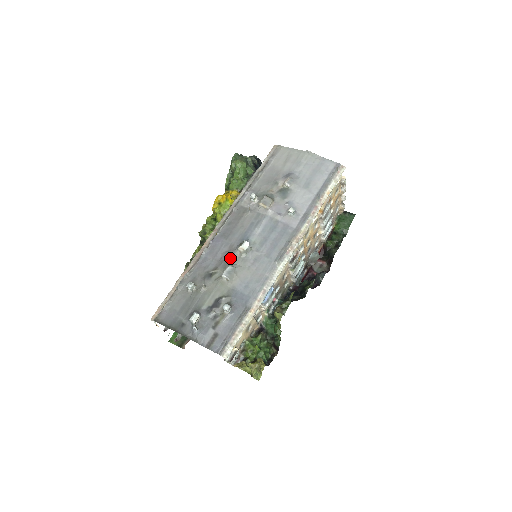
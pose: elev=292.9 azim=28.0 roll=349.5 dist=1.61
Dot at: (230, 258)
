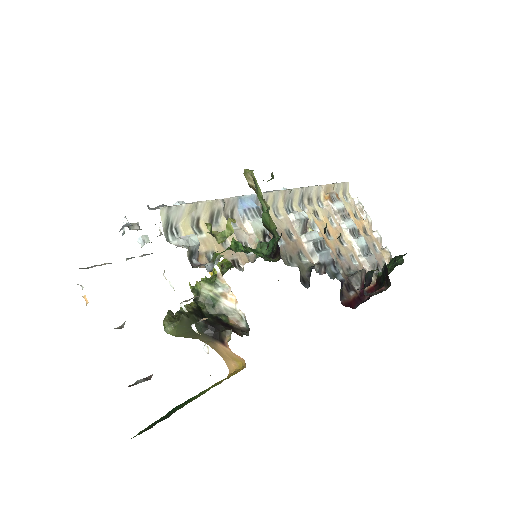
Dot at: occluded
